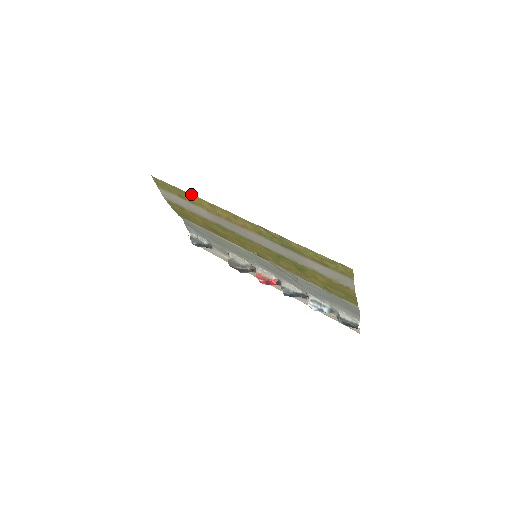
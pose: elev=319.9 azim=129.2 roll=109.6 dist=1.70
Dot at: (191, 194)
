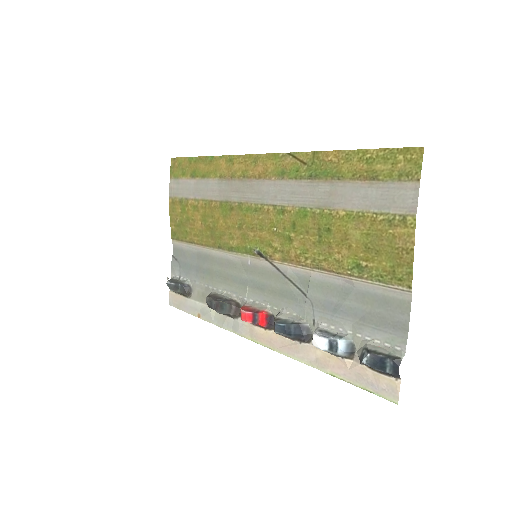
Dot at: (210, 156)
